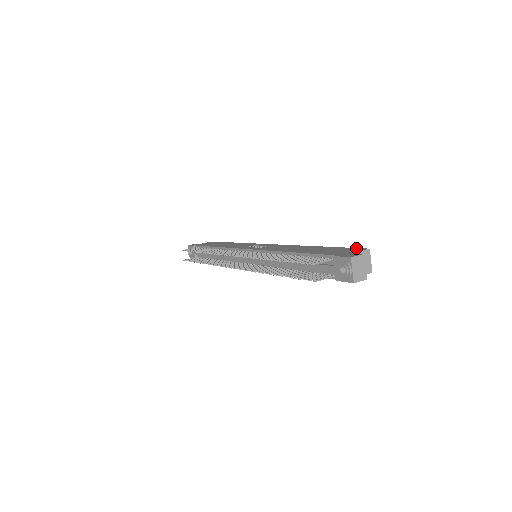
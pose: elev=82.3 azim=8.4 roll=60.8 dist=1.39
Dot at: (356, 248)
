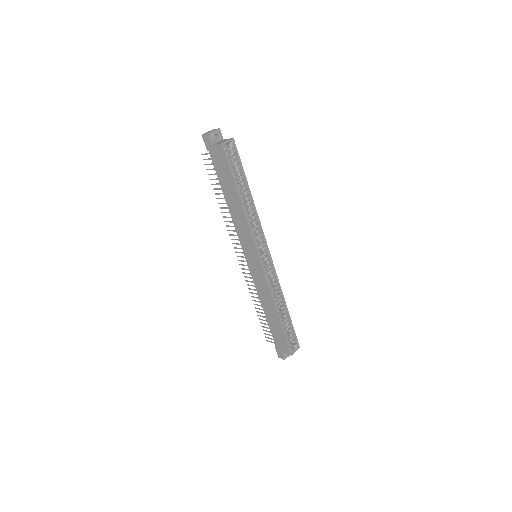
Dot at: (236, 149)
